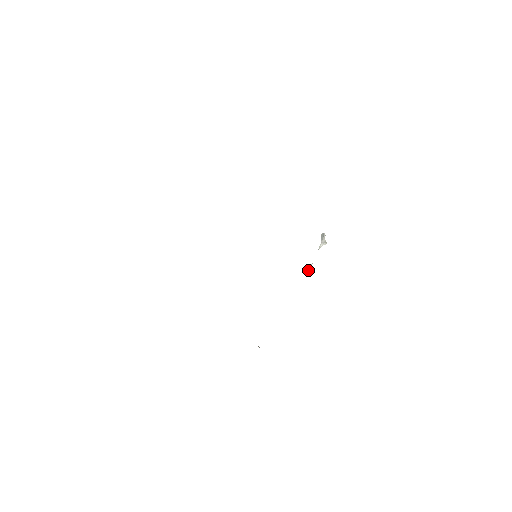
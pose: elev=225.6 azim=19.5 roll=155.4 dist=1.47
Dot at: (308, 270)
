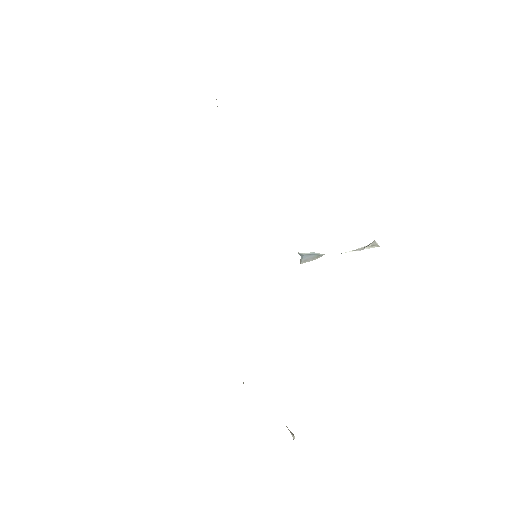
Dot at: (306, 254)
